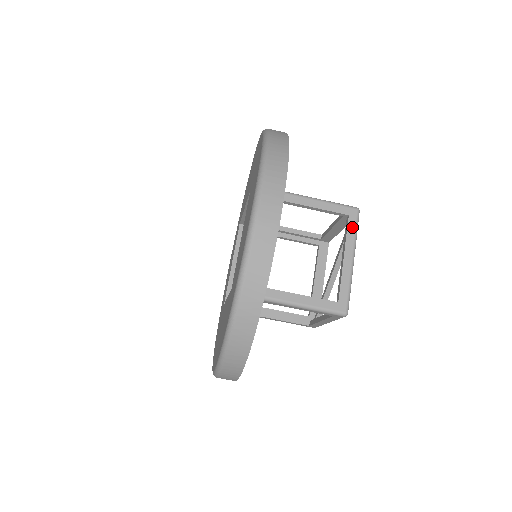
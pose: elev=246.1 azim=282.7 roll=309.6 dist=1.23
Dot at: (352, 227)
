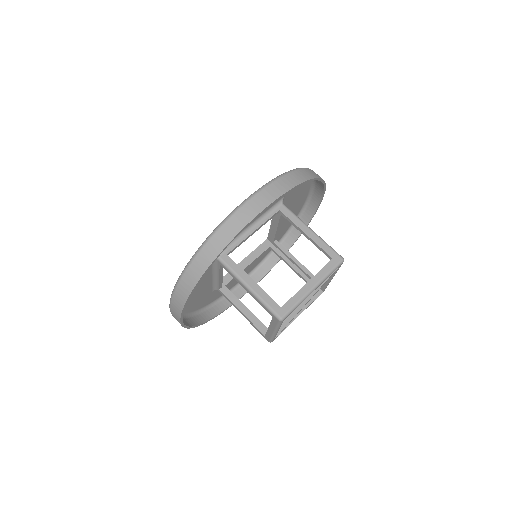
Dot at: (329, 267)
